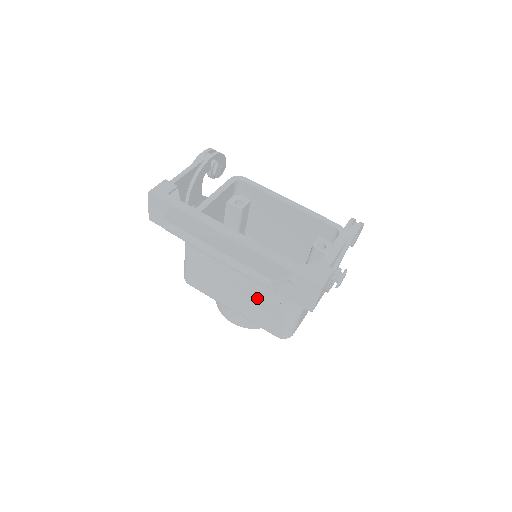
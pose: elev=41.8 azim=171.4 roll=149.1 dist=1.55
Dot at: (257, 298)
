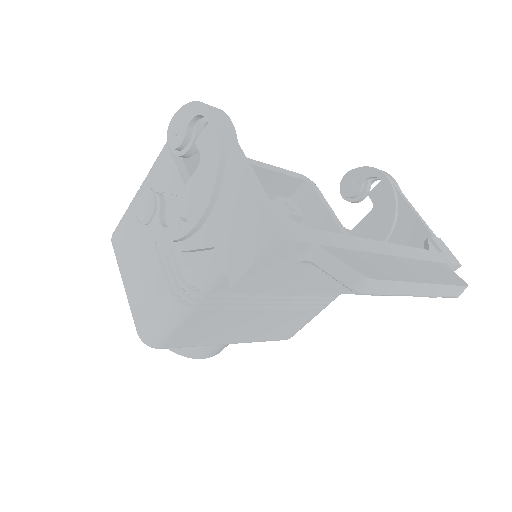
Dot at: (291, 310)
